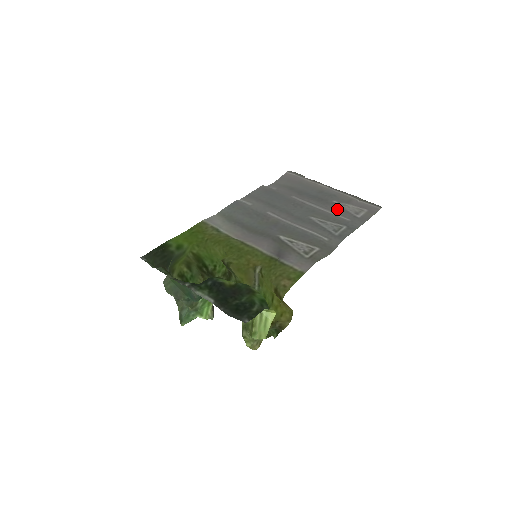
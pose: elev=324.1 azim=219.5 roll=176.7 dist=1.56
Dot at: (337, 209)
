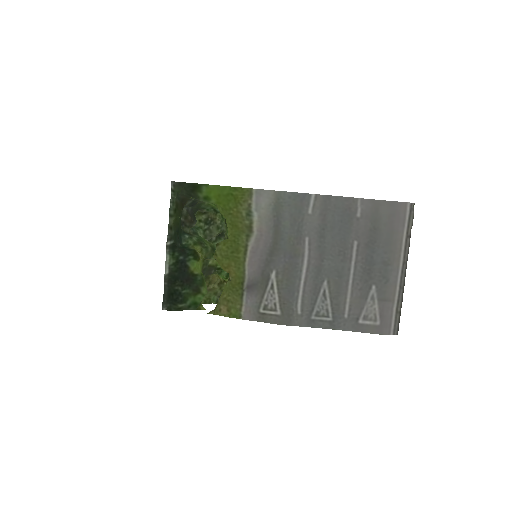
Dot at: (360, 296)
